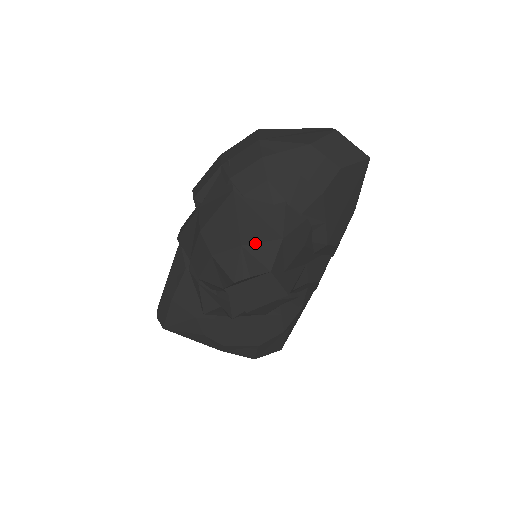
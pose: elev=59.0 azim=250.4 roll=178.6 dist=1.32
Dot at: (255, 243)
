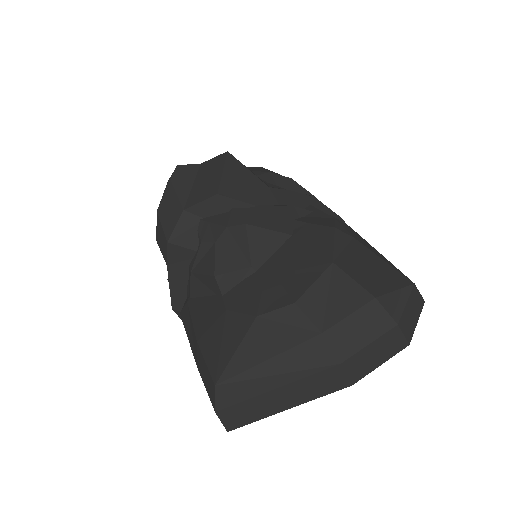
Dot at: occluded
